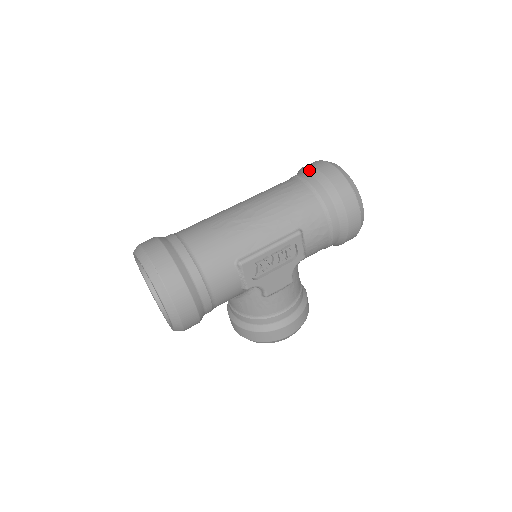
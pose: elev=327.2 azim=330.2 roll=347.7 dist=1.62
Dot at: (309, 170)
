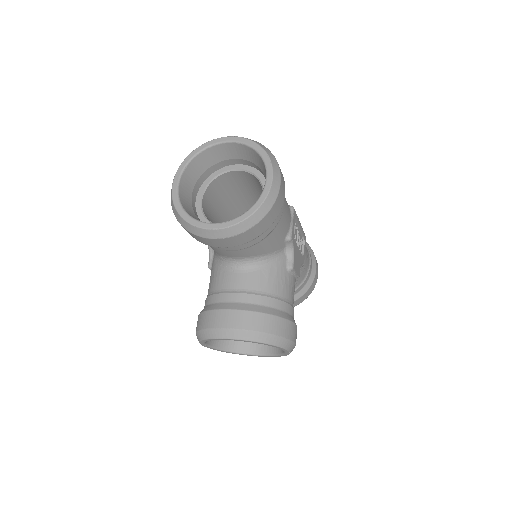
Dot at: occluded
